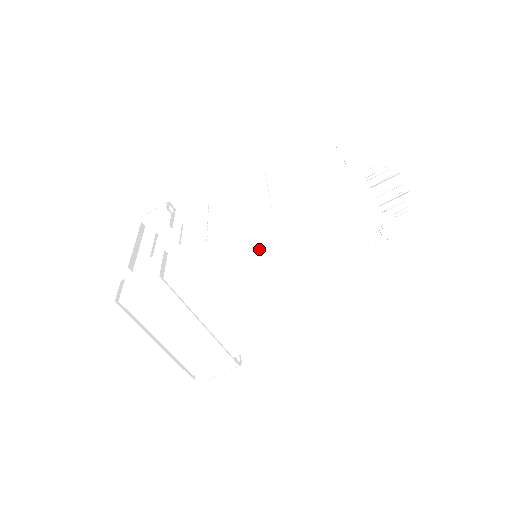
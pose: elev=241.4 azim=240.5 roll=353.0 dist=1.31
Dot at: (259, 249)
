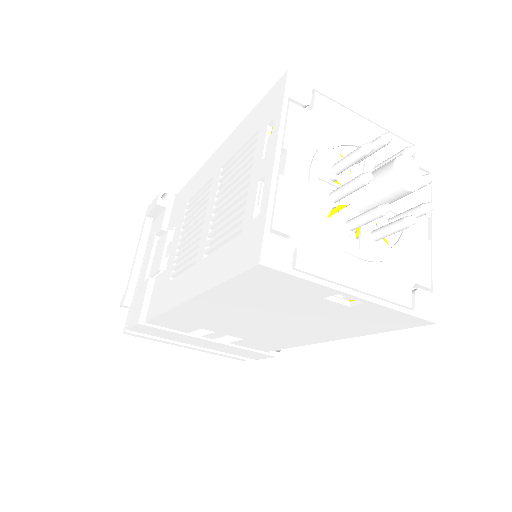
Dot at: (206, 309)
